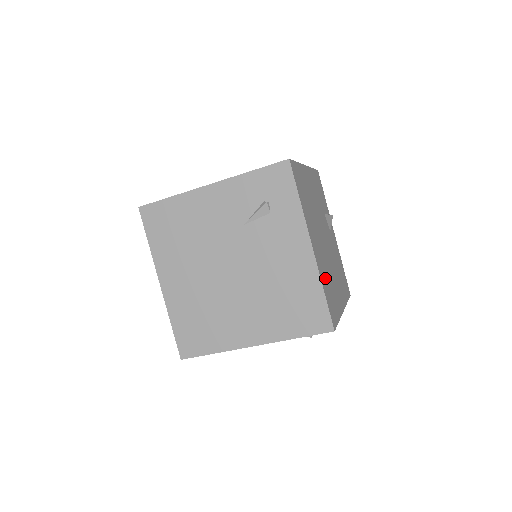
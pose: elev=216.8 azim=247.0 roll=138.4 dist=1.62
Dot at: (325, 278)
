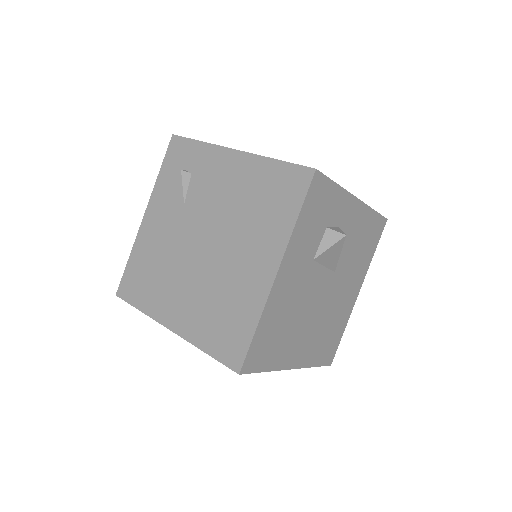
Dot at: occluded
